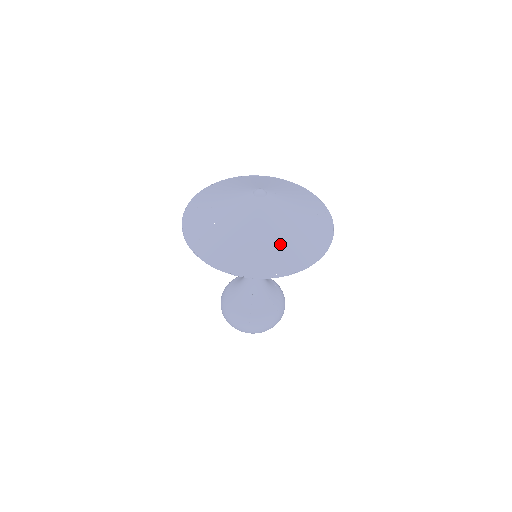
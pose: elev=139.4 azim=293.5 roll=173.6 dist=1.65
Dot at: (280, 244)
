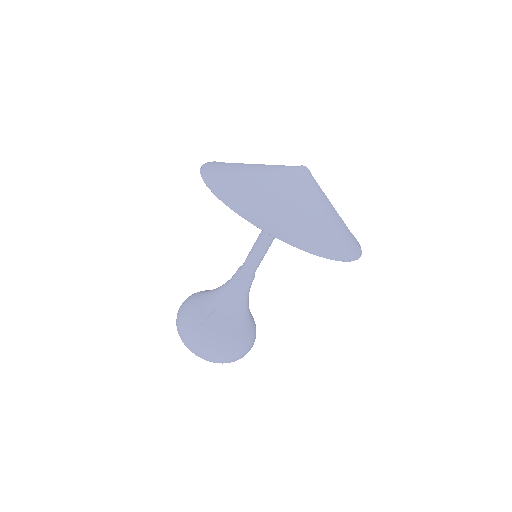
Dot at: (338, 226)
